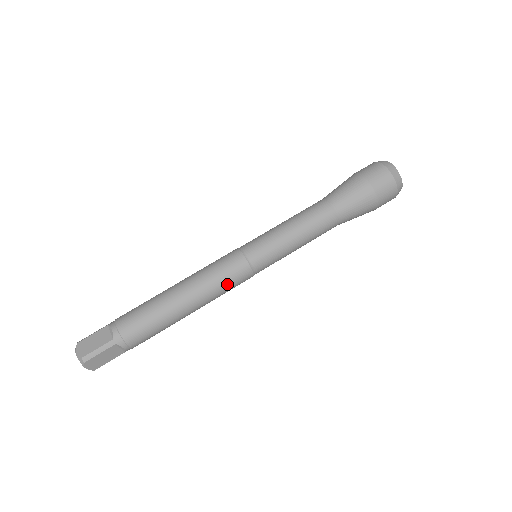
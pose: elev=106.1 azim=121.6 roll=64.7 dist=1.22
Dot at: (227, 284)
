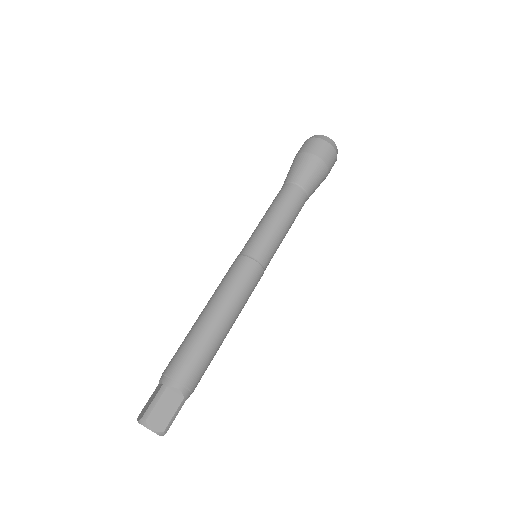
Dot at: (250, 295)
